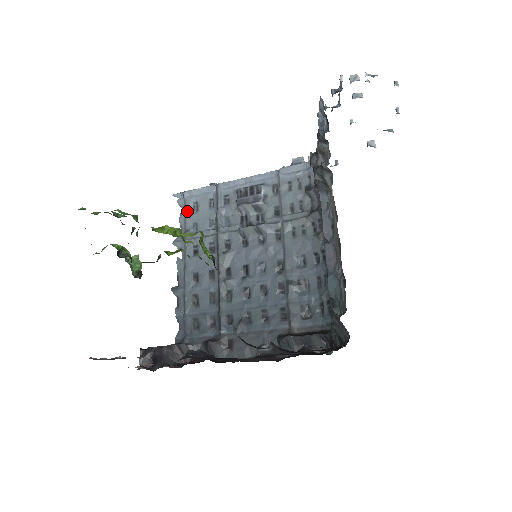
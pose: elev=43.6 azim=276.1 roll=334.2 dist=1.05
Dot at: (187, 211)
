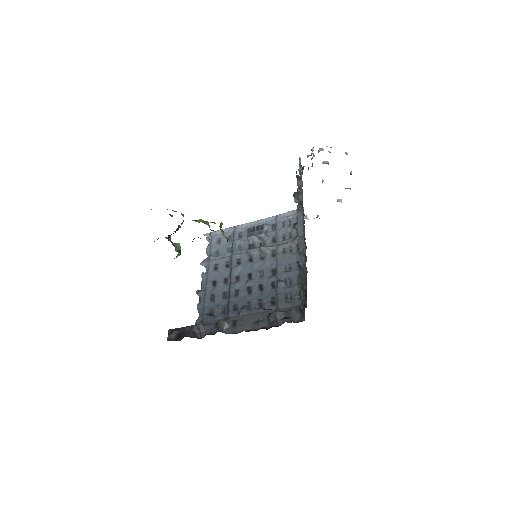
Dot at: (212, 243)
